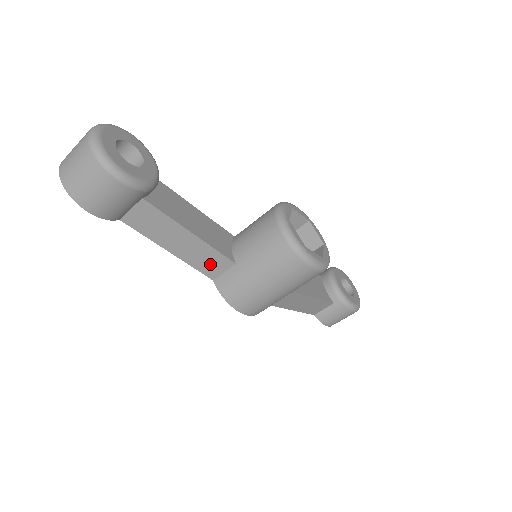
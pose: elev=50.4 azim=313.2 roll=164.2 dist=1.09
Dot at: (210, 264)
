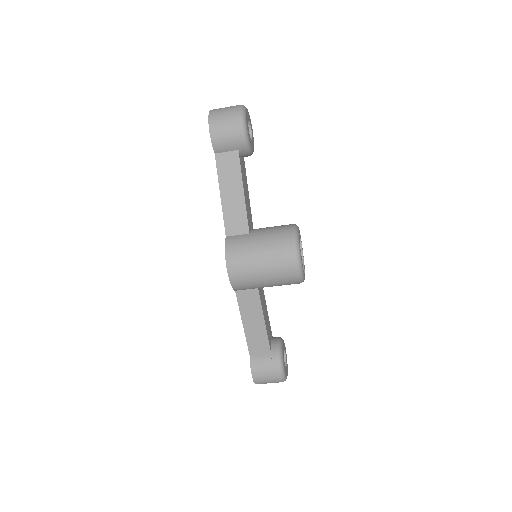
Dot at: (235, 222)
